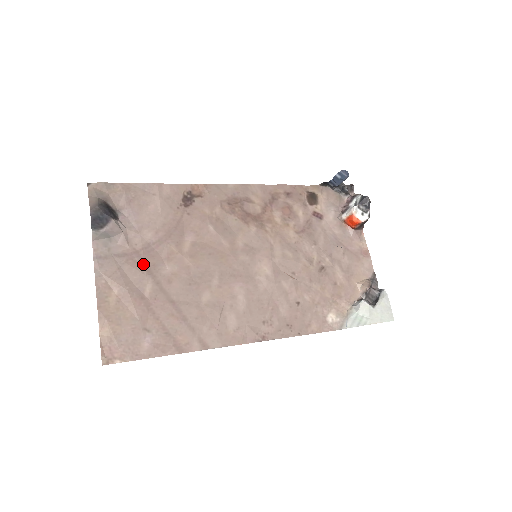
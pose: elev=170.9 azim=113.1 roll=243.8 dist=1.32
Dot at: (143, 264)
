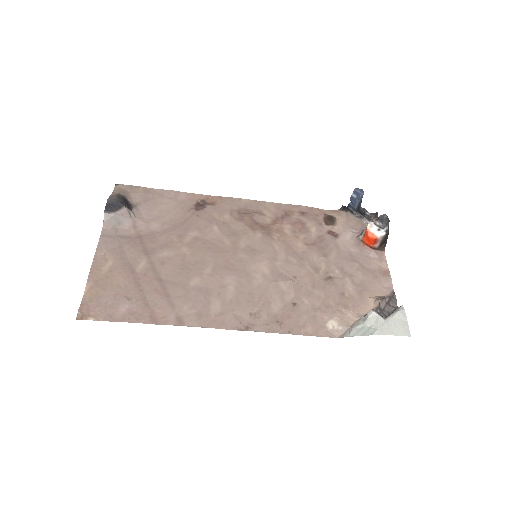
Dot at: (142, 246)
